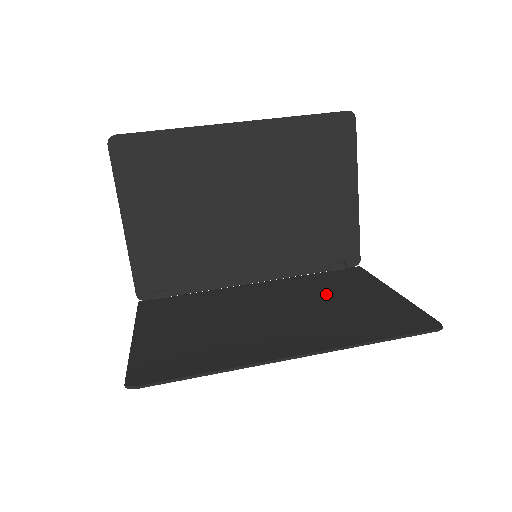
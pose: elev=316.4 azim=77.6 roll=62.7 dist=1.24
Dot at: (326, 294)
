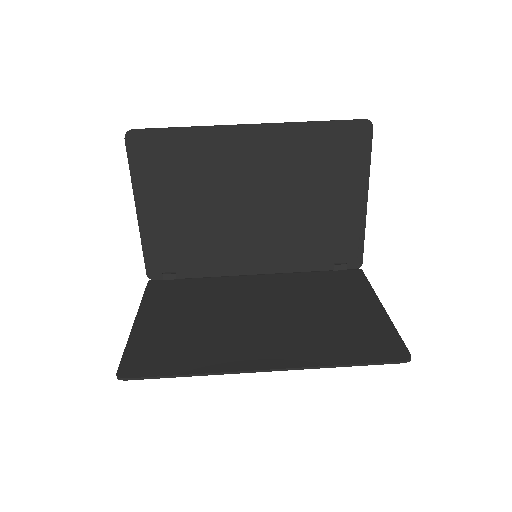
Dot at: (317, 300)
